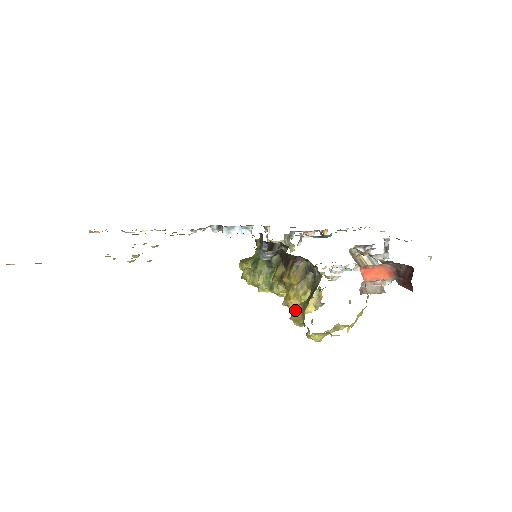
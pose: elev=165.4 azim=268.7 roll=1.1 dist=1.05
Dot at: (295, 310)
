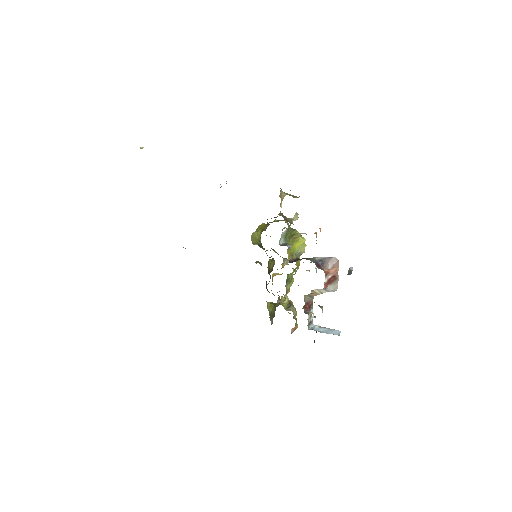
Dot at: (267, 307)
